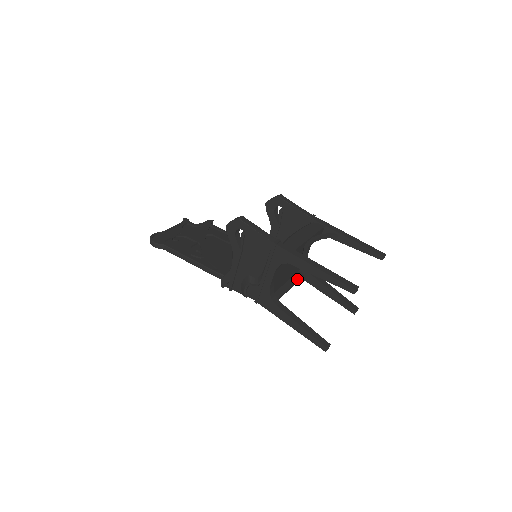
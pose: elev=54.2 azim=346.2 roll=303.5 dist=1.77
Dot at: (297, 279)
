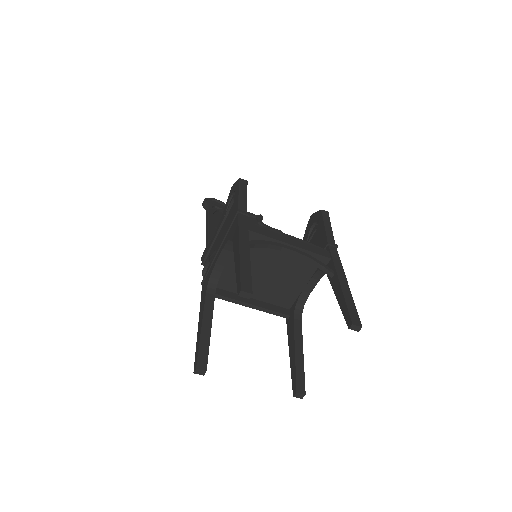
Dot at: (274, 309)
